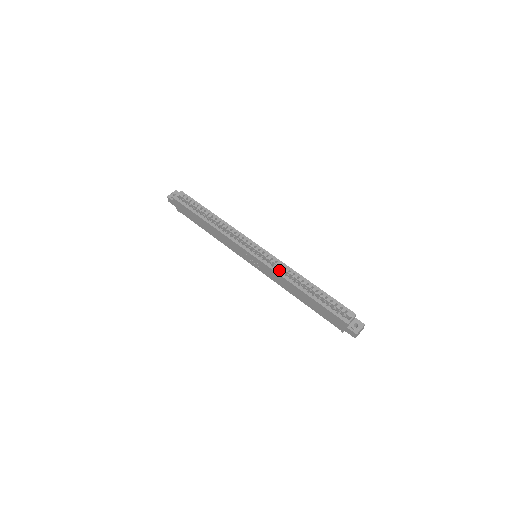
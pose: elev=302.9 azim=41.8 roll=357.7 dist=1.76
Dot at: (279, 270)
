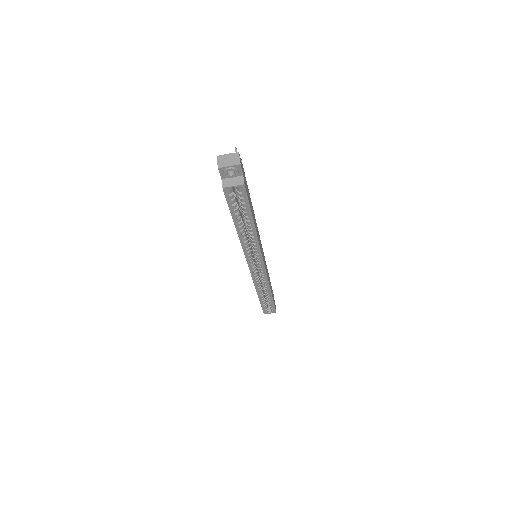
Dot at: (258, 284)
